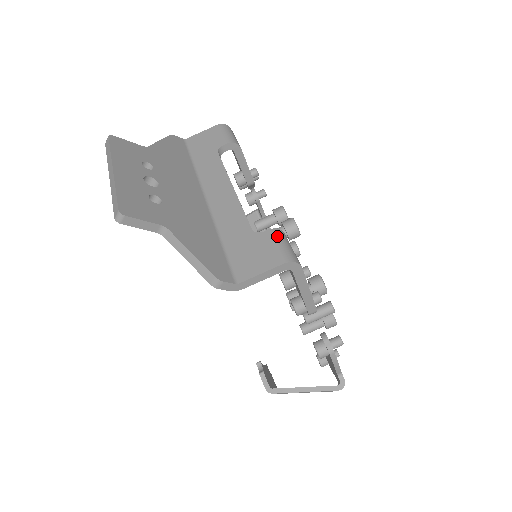
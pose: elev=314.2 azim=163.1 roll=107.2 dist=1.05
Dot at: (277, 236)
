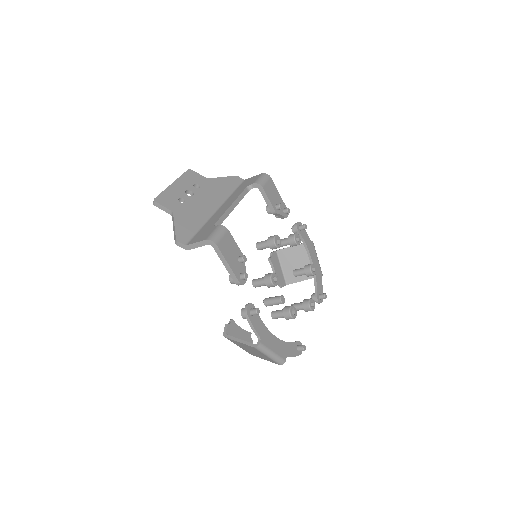
Dot at: (218, 228)
